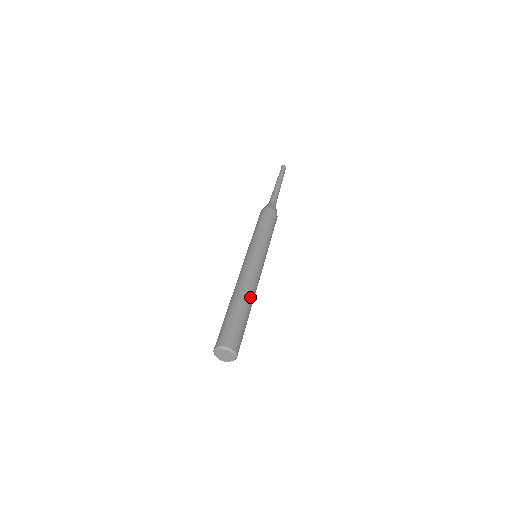
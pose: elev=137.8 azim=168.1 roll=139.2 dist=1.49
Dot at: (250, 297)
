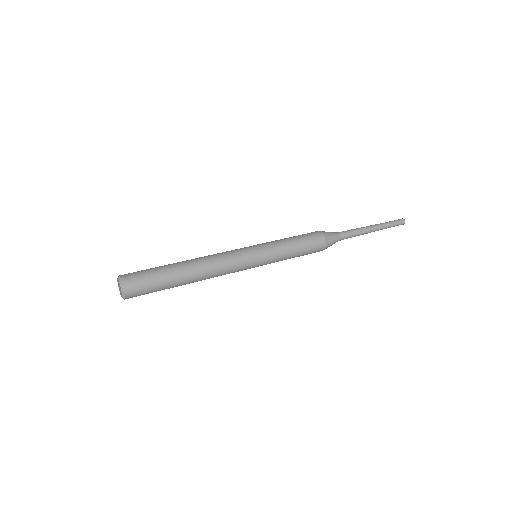
Dot at: (191, 262)
